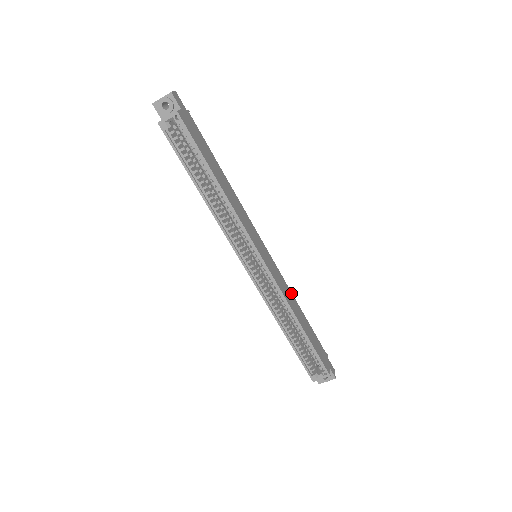
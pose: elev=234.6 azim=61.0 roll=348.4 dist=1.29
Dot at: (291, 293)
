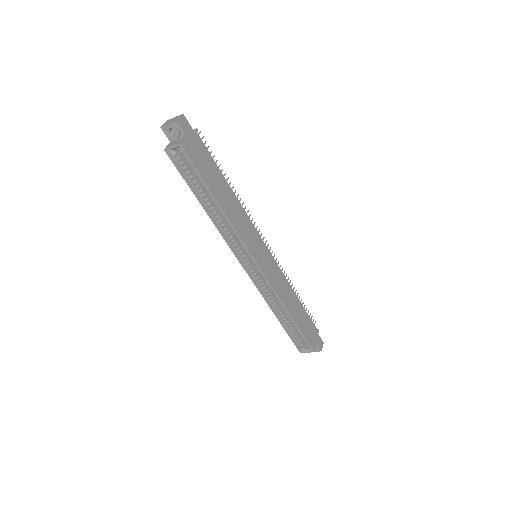
Dot at: (288, 284)
